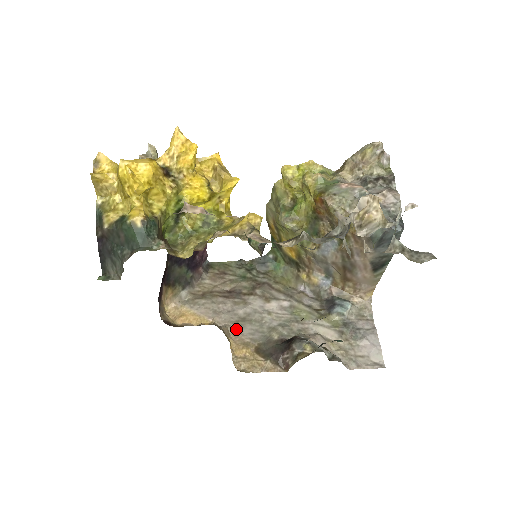
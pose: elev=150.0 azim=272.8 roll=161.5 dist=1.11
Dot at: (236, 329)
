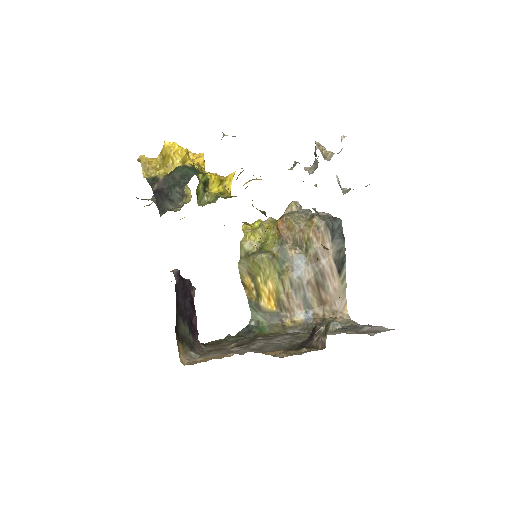
Dot at: (259, 351)
